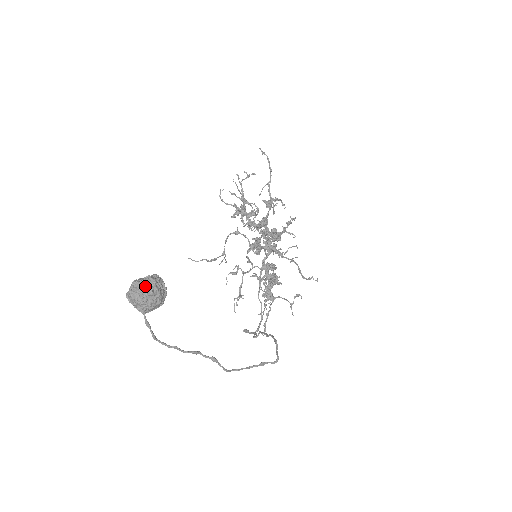
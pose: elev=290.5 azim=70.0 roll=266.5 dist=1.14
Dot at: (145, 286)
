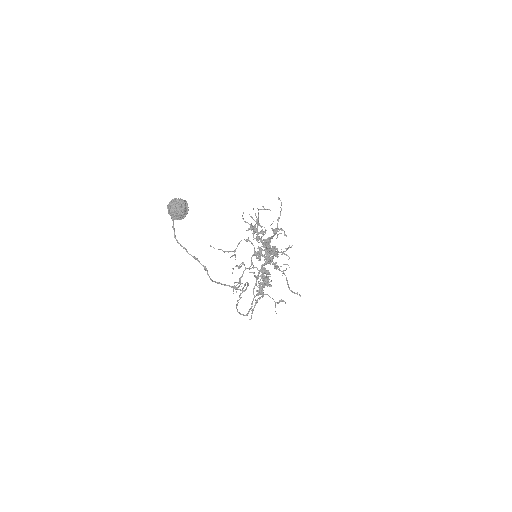
Dot at: (178, 201)
